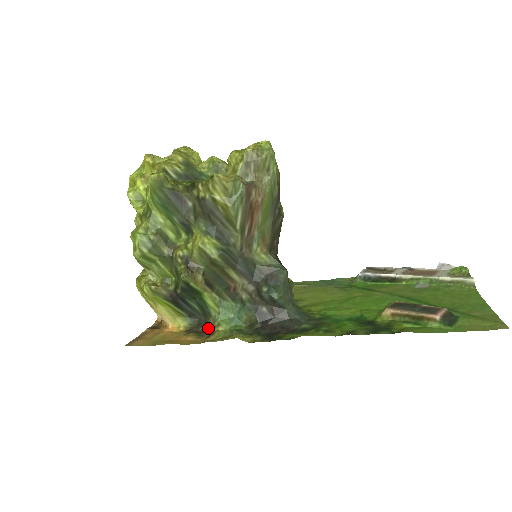
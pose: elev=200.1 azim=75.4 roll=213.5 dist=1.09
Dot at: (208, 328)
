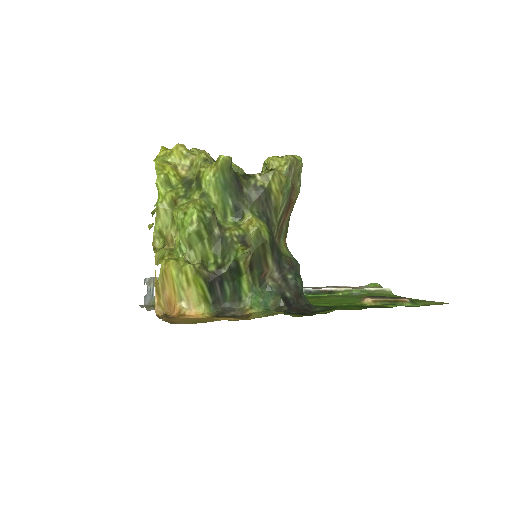
Dot at: (238, 312)
